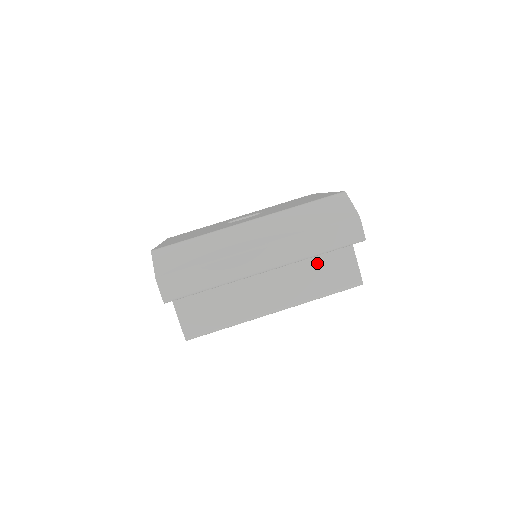
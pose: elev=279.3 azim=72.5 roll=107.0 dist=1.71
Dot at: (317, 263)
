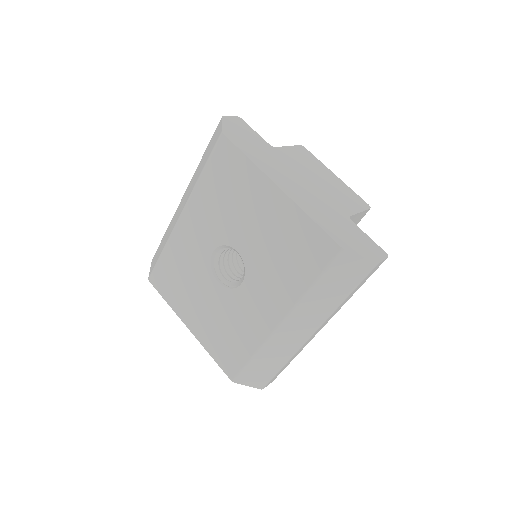
Dot at: occluded
